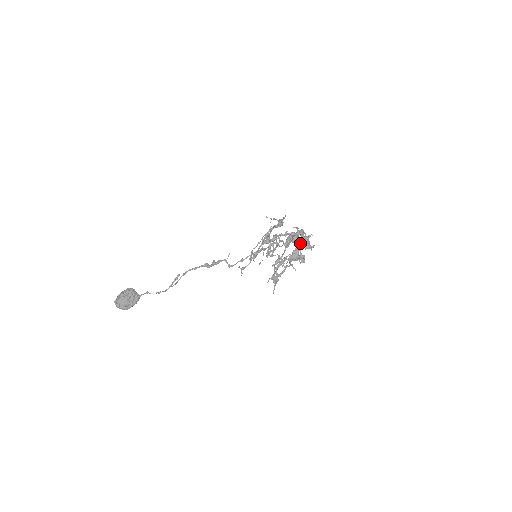
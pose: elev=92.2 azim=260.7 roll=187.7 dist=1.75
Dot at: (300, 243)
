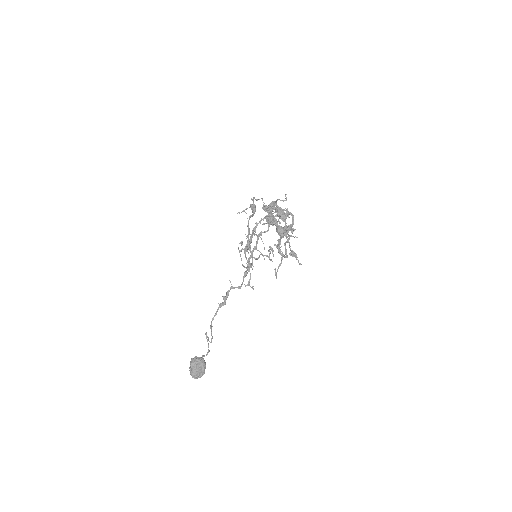
Dot at: (272, 225)
